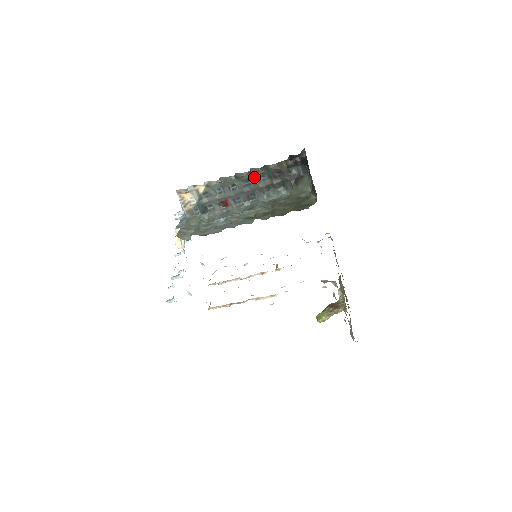
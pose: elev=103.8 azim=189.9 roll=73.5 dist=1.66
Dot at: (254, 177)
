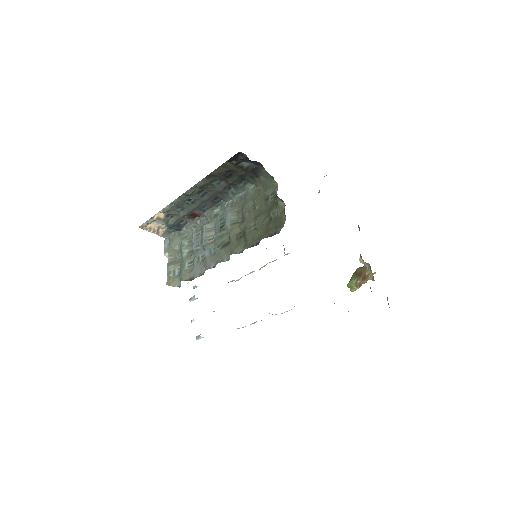
Dot at: (205, 187)
